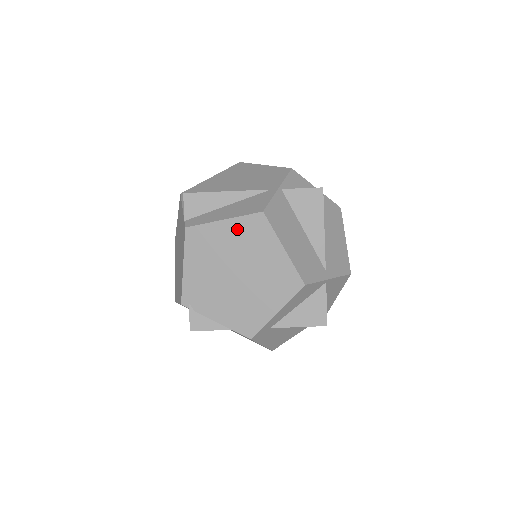
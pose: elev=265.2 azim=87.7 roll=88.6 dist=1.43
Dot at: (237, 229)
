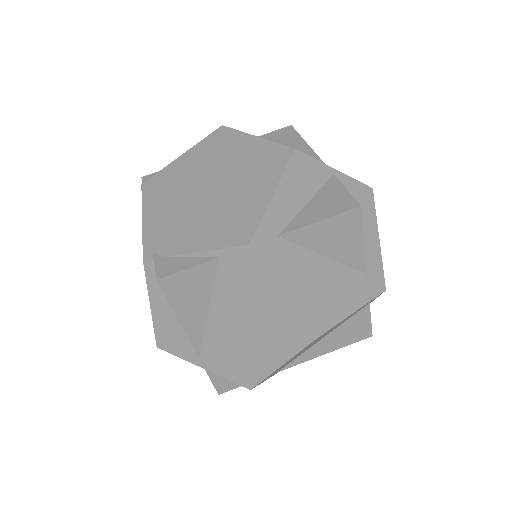
Dot at: (198, 153)
